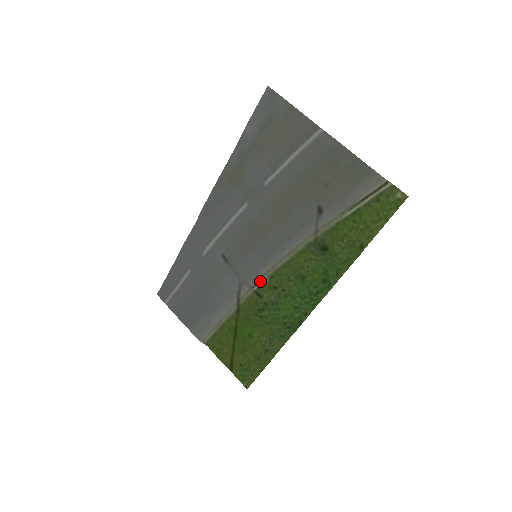
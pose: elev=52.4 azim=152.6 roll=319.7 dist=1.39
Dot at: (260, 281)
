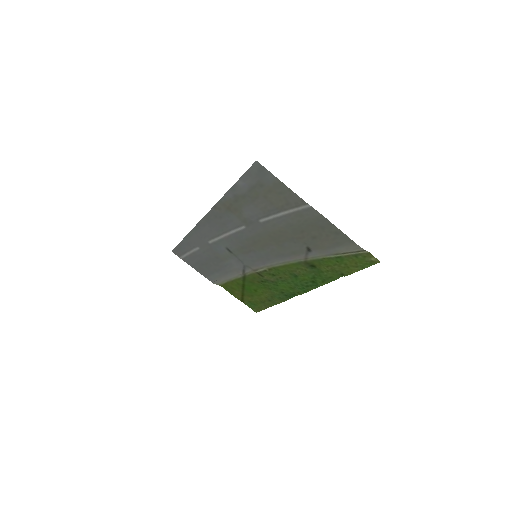
Dot at: (261, 269)
